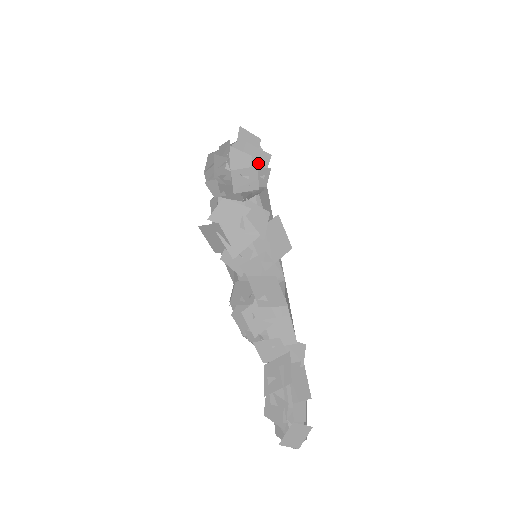
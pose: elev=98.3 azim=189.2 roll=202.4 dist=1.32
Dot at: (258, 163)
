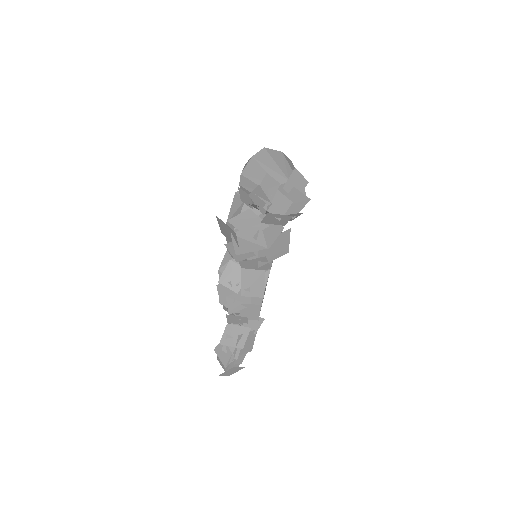
Dot at: (295, 206)
